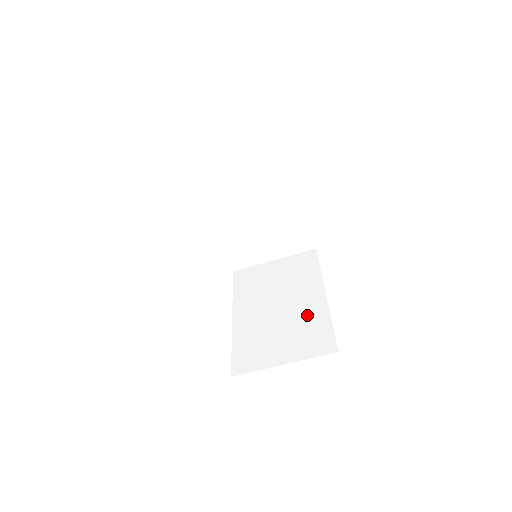
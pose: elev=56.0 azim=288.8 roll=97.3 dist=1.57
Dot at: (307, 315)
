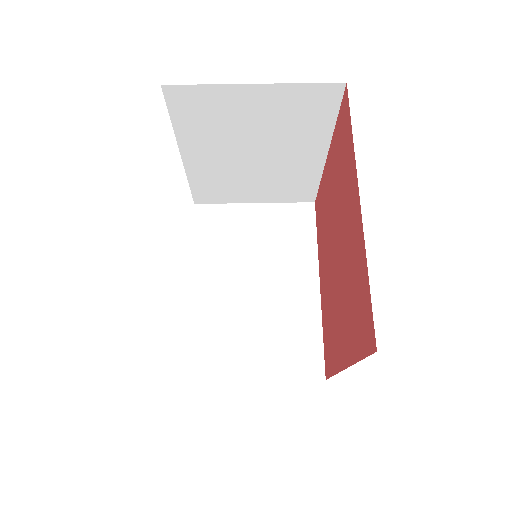
Dot at: occluded
